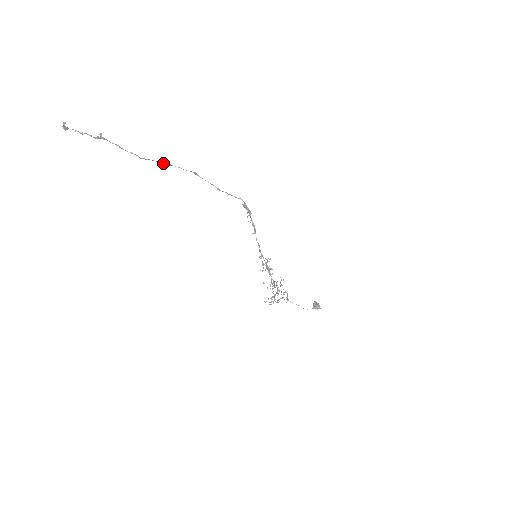
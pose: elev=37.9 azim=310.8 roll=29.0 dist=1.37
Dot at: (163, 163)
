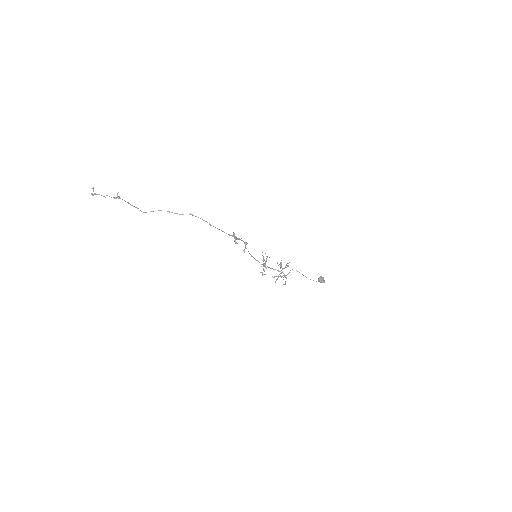
Dot at: occluded
